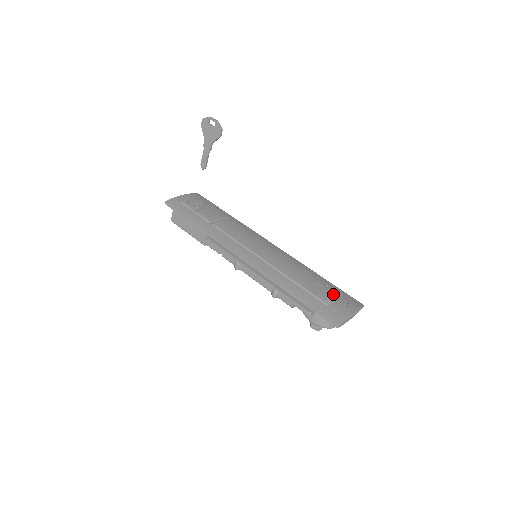
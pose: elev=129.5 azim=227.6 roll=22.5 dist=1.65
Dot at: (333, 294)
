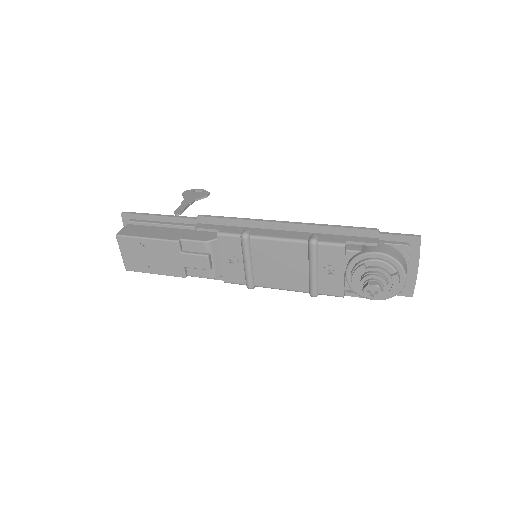
Dot at: occluded
